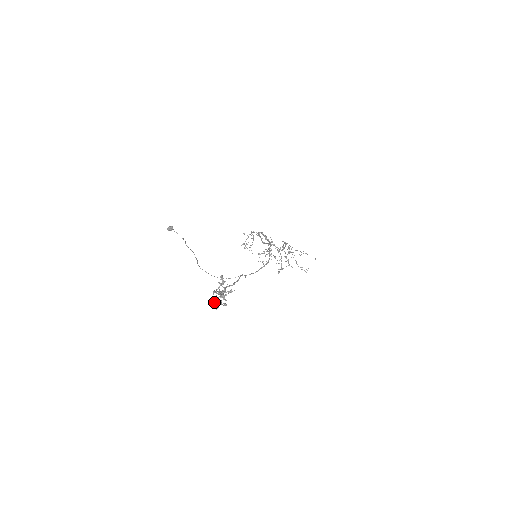
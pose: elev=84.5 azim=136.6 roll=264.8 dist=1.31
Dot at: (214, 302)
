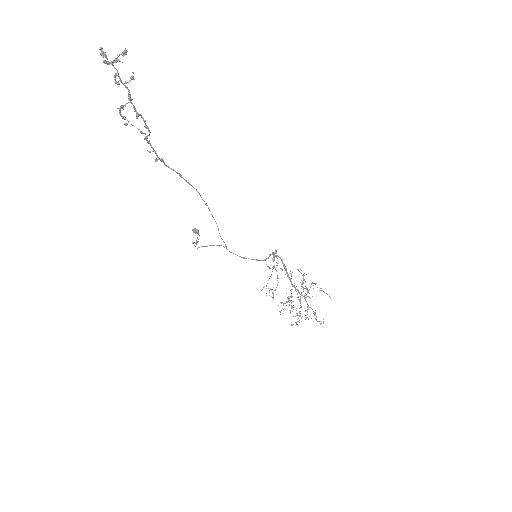
Dot at: (101, 54)
